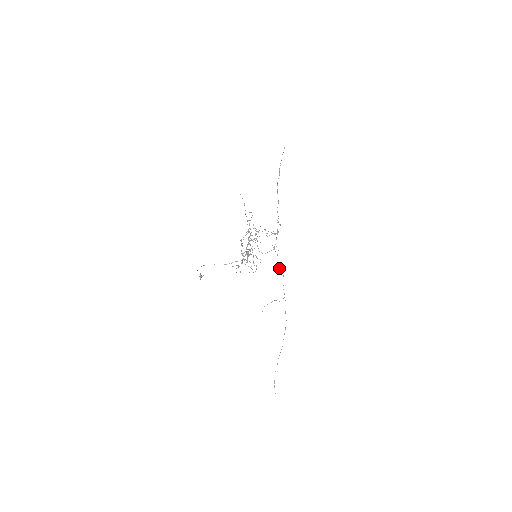
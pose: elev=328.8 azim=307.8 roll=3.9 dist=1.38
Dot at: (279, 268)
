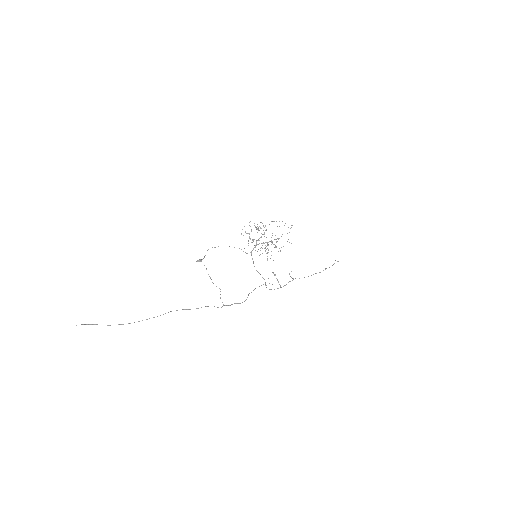
Dot at: (251, 292)
